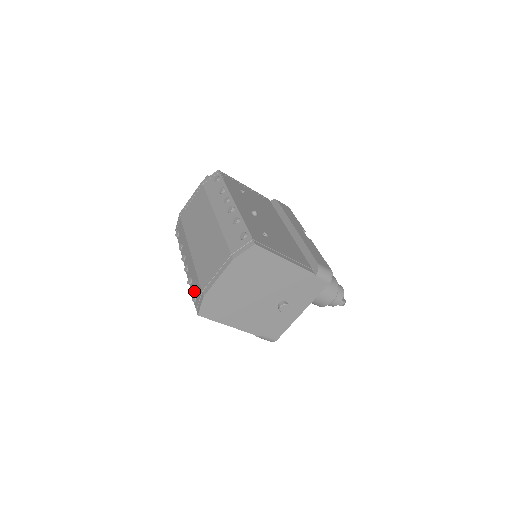
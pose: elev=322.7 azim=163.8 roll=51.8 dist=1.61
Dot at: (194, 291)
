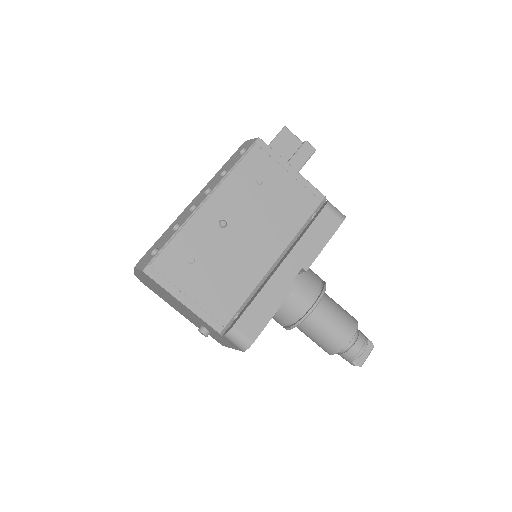
Dot at: occluded
